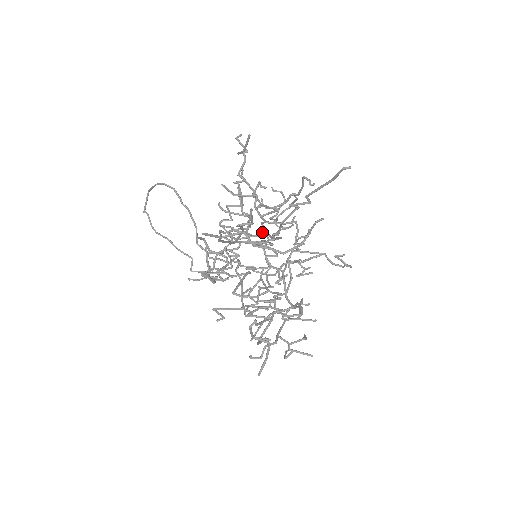
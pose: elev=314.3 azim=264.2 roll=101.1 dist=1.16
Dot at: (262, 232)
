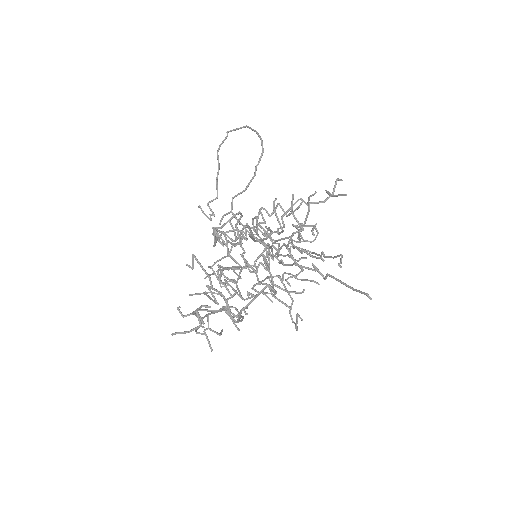
Dot at: (277, 243)
